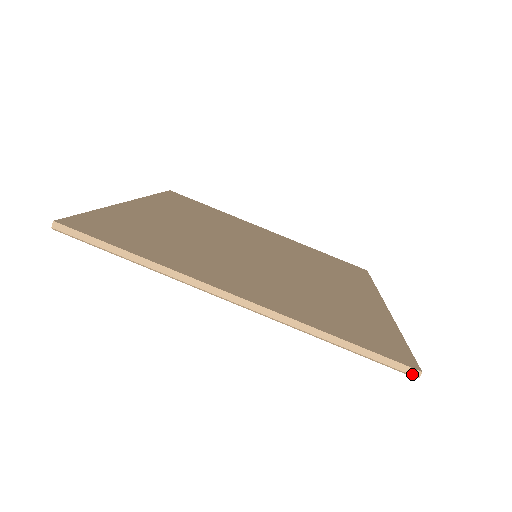
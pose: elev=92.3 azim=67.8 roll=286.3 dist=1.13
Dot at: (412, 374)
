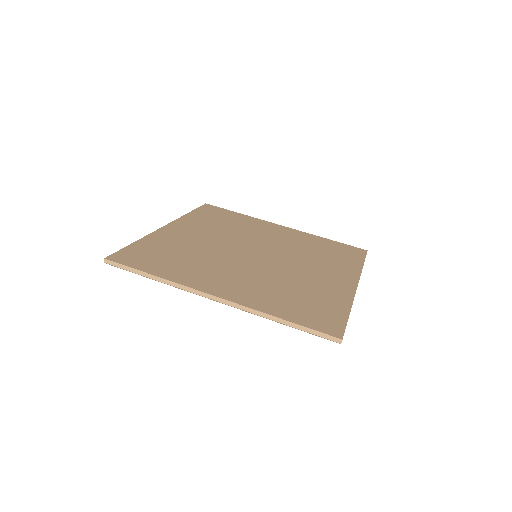
Dot at: (336, 341)
